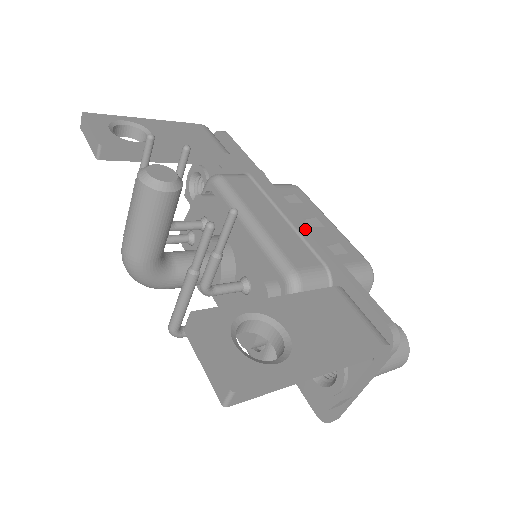
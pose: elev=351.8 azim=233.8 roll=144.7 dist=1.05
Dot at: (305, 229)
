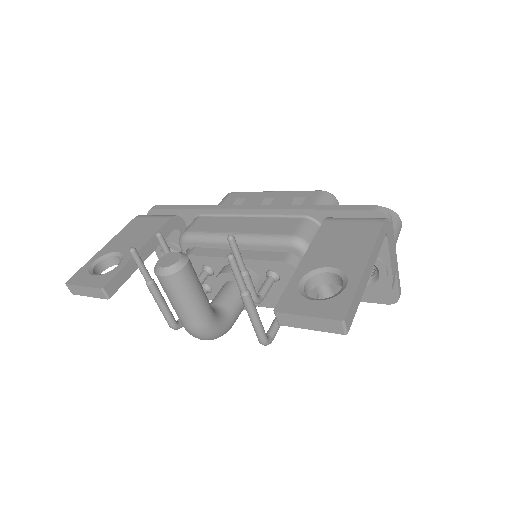
Dot at: (270, 209)
